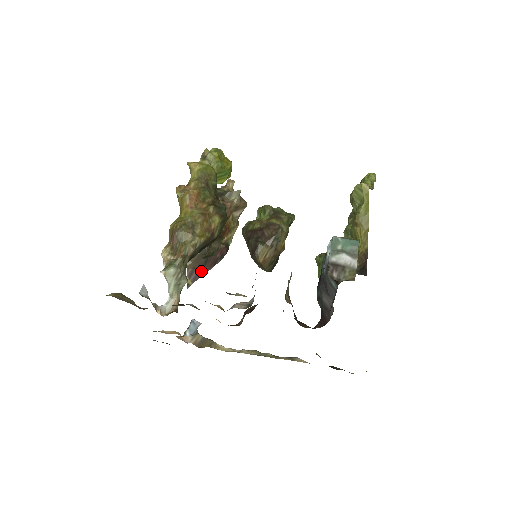
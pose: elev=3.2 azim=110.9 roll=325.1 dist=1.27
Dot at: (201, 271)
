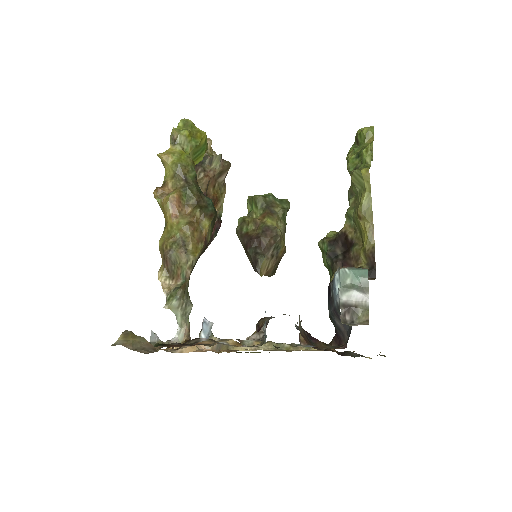
Dot at: occluded
